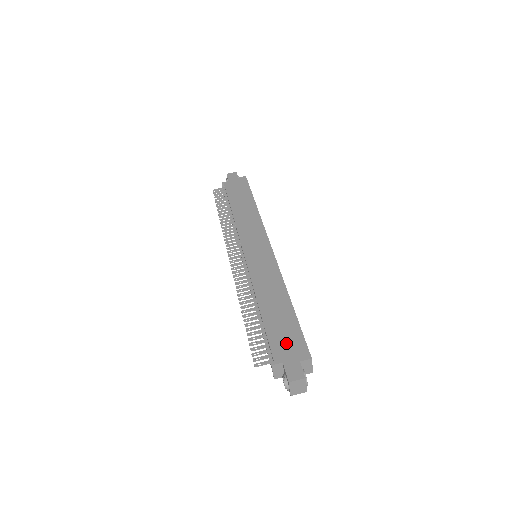
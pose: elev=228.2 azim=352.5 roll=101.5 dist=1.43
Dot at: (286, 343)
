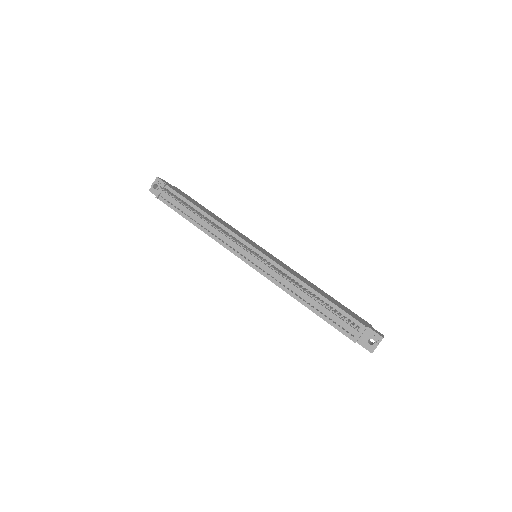
Dot at: (354, 315)
